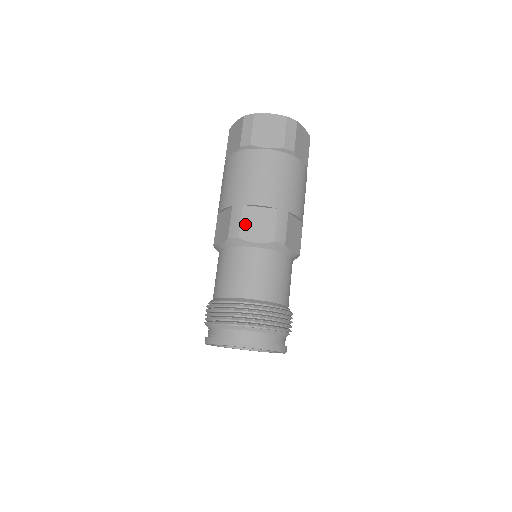
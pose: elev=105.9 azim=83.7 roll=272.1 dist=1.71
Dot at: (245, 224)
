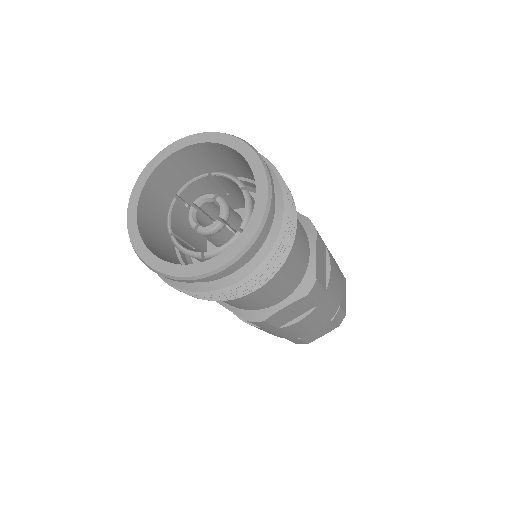
Dot at: occluded
